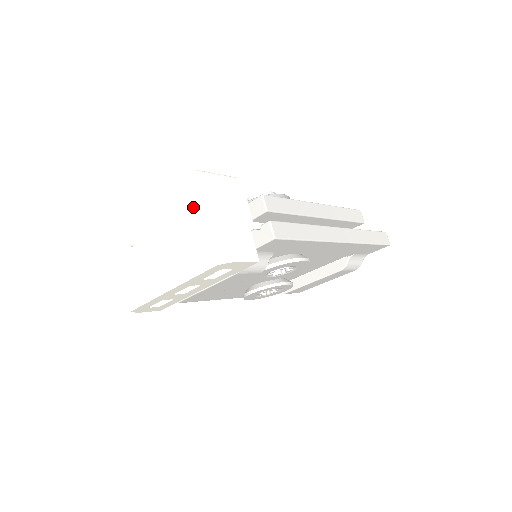
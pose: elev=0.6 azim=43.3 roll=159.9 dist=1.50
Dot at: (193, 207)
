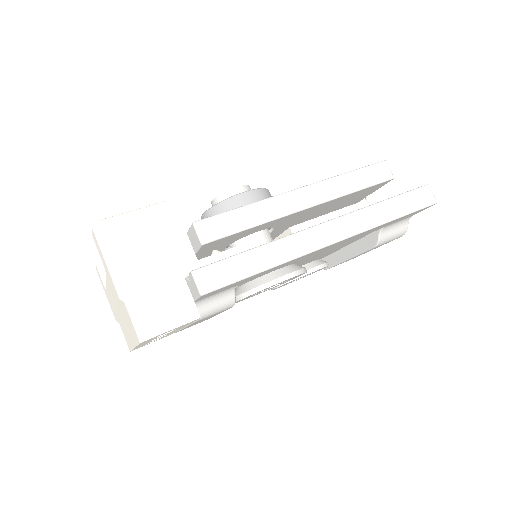
Dot at: occluded
